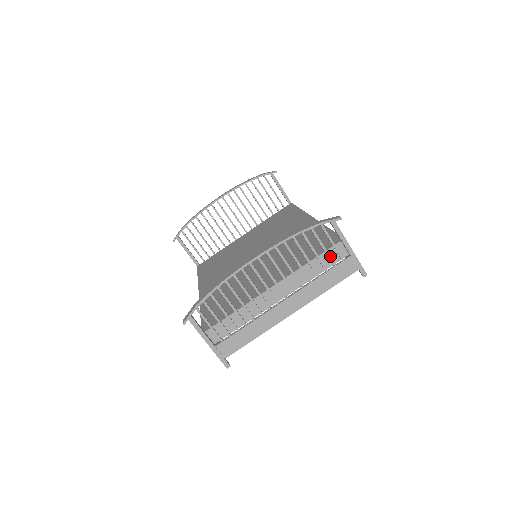
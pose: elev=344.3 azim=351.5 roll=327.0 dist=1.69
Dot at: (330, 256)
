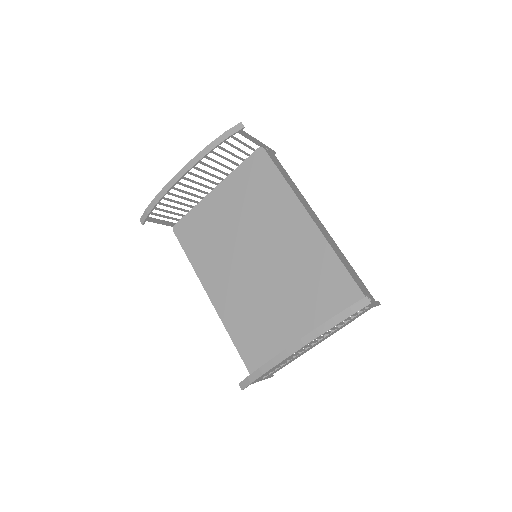
Dot at: (355, 315)
